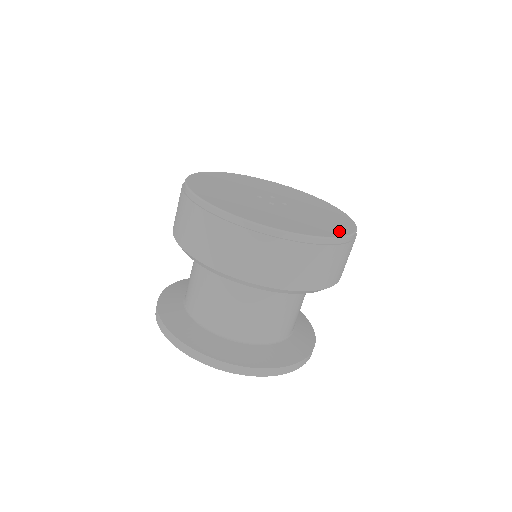
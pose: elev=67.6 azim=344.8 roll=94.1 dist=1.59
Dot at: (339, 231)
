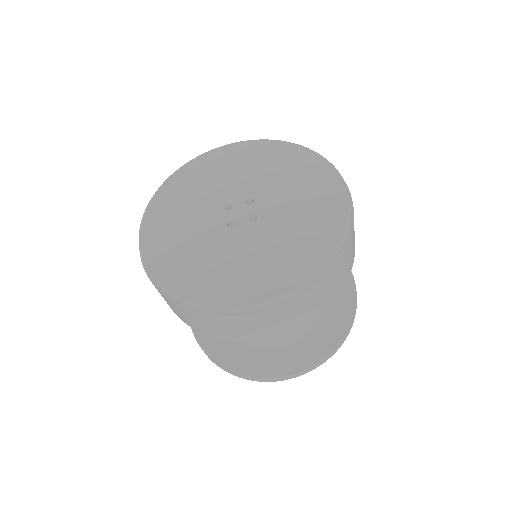
Dot at: (327, 175)
